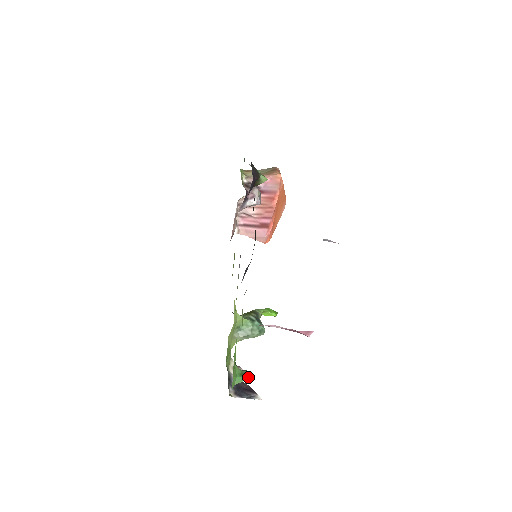
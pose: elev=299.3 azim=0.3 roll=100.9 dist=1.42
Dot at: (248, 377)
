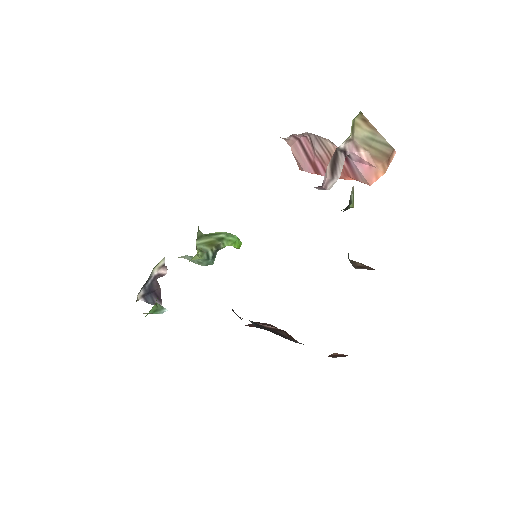
Dot at: (159, 313)
